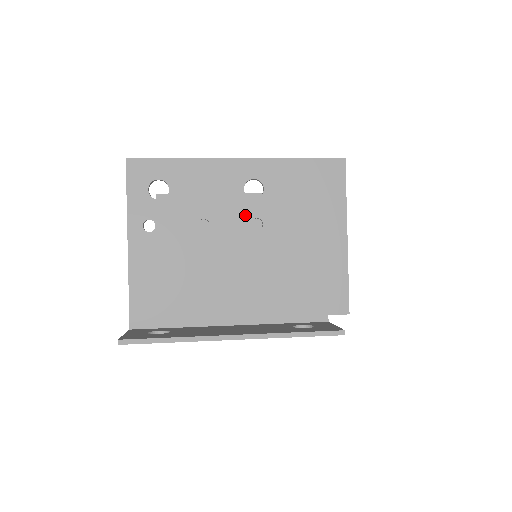
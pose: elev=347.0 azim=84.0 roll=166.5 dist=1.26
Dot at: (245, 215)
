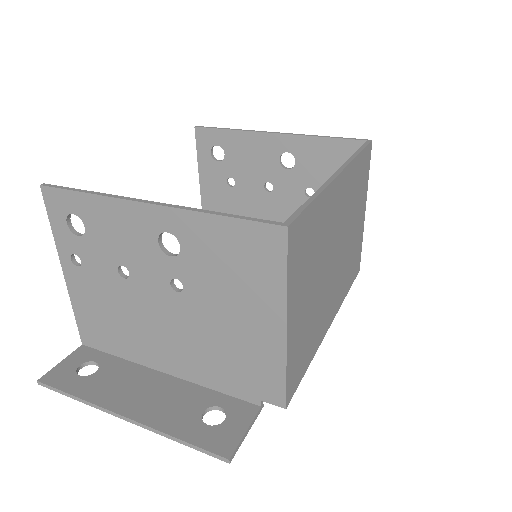
Dot at: (163, 272)
